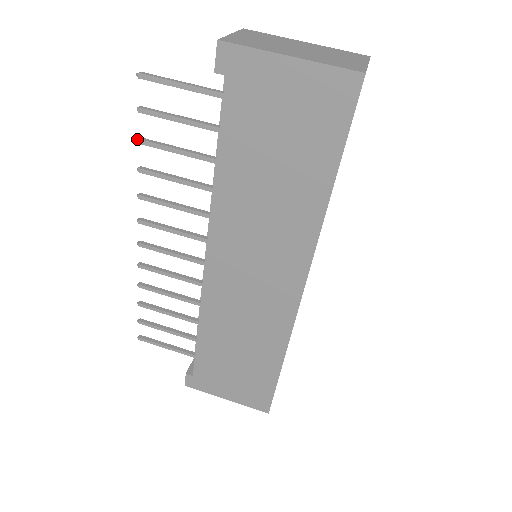
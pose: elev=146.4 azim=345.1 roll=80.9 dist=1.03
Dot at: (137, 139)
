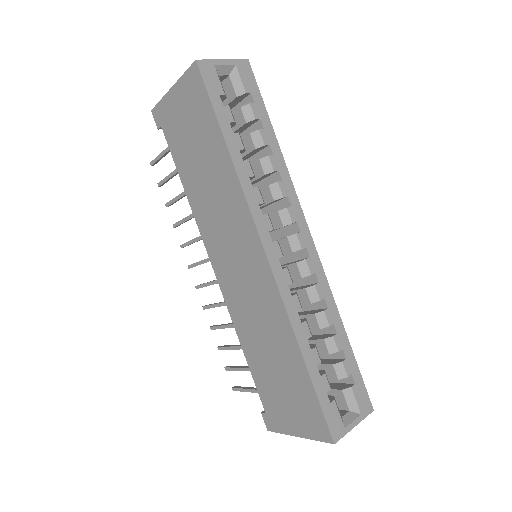
Dot at: (165, 205)
